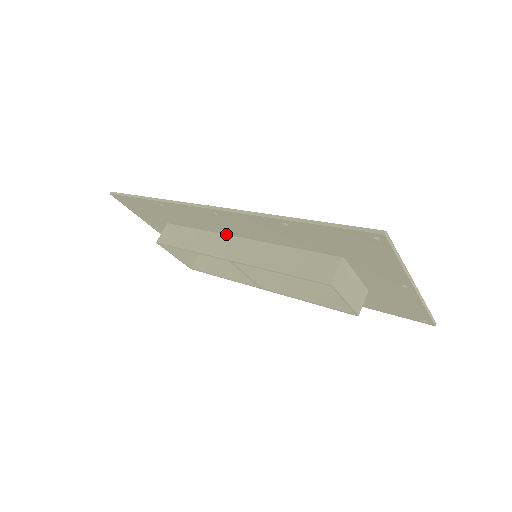
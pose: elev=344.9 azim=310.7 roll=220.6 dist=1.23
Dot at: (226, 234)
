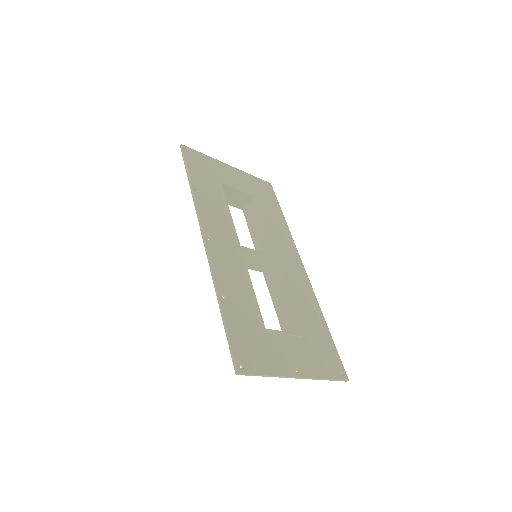
Dot at: (233, 237)
